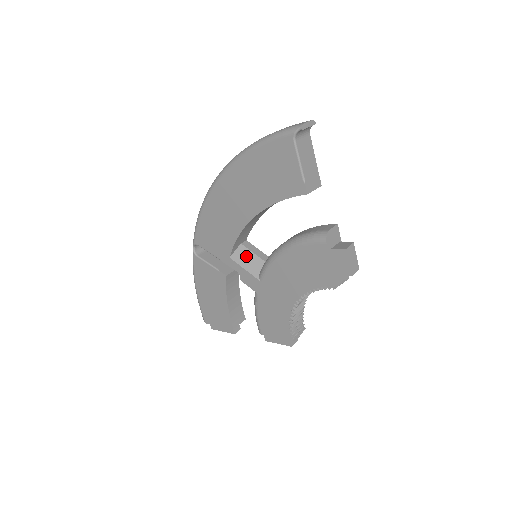
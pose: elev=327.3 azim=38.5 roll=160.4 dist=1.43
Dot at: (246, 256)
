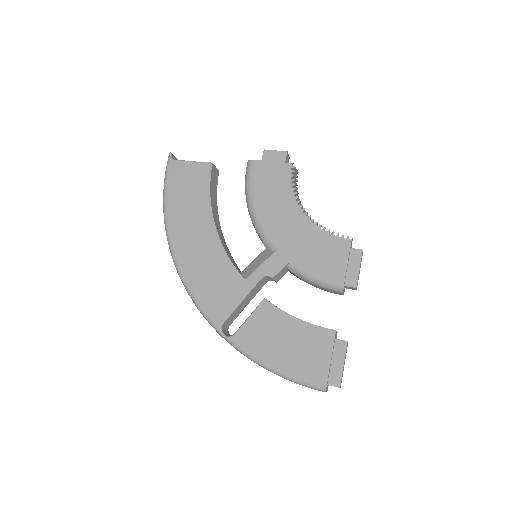
Dot at: (252, 266)
